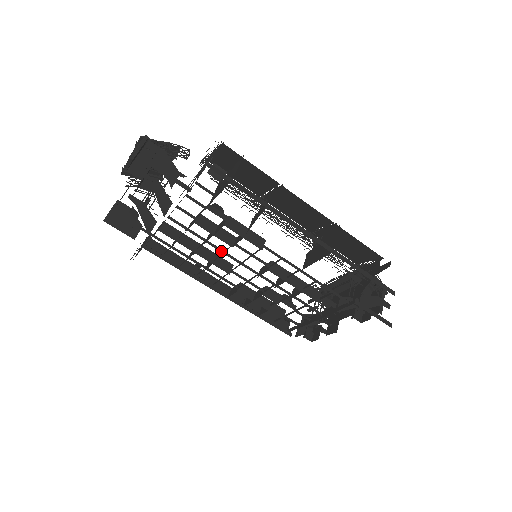
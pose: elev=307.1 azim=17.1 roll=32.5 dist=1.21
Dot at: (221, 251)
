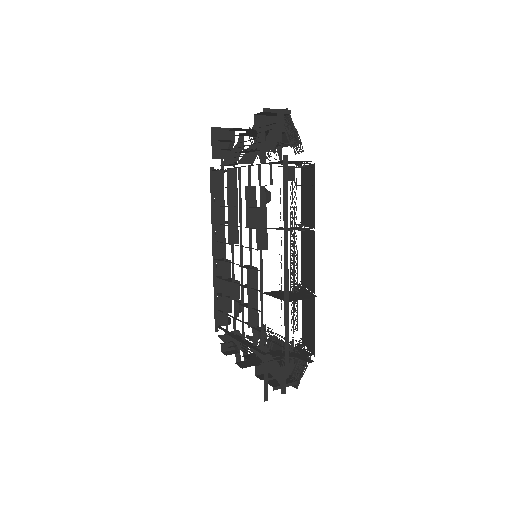
Dot at: (240, 224)
